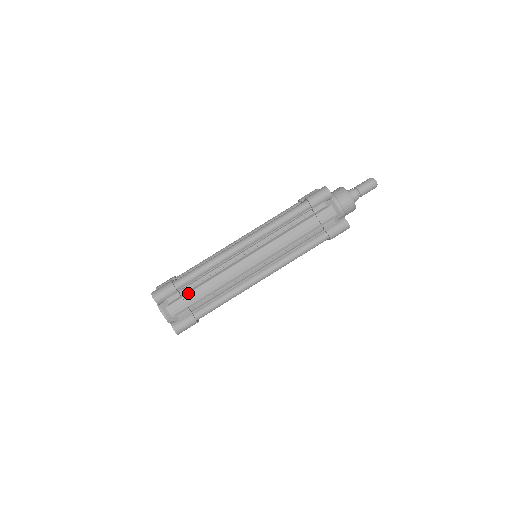
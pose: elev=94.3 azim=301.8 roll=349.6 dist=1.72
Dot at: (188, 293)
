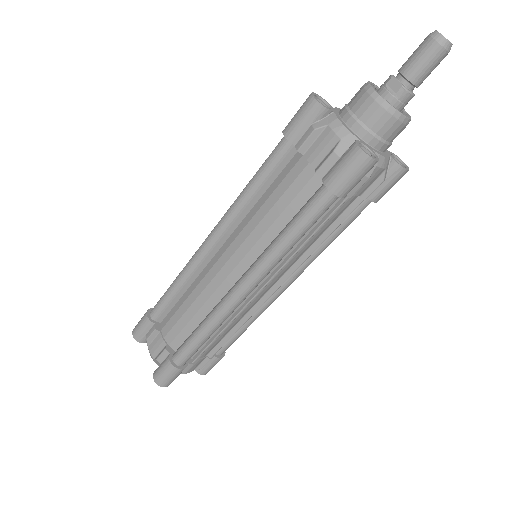
Dot at: (199, 353)
